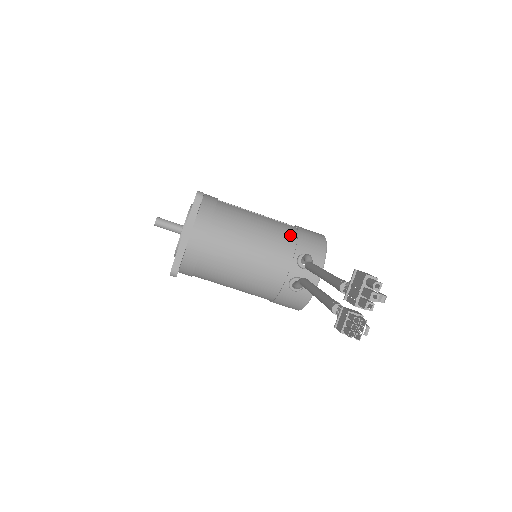
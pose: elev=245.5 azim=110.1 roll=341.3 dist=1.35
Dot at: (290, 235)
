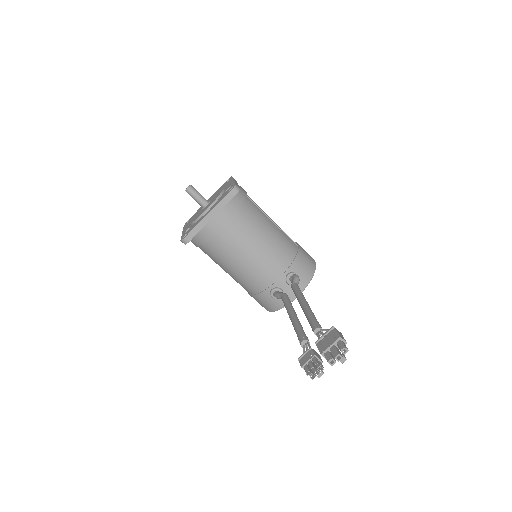
Dot at: (291, 252)
